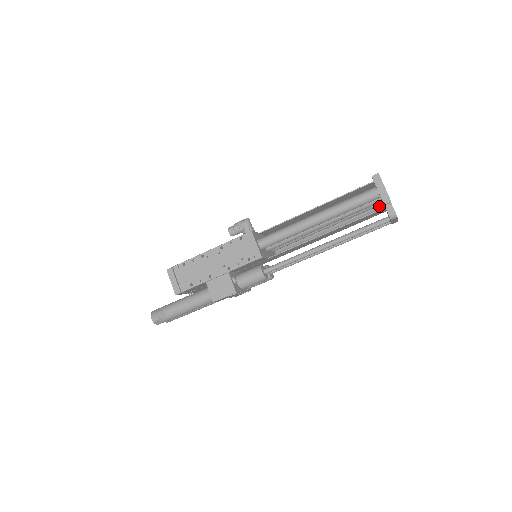
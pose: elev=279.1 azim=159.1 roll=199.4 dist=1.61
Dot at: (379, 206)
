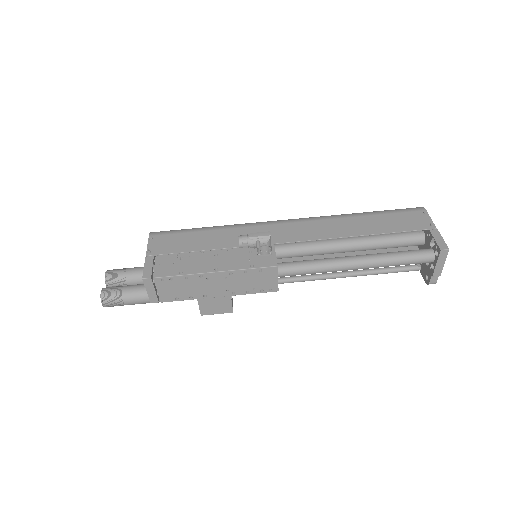
Dot at: occluded
